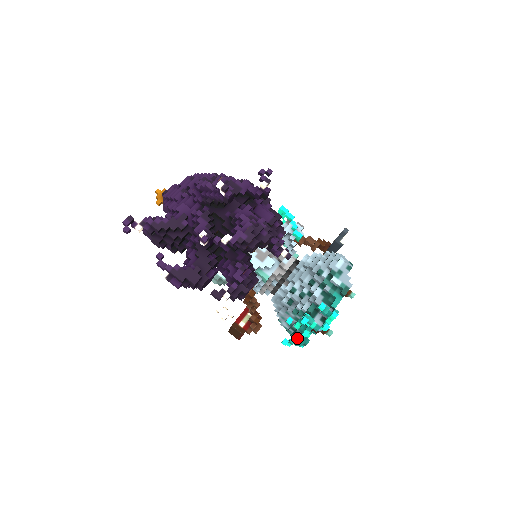
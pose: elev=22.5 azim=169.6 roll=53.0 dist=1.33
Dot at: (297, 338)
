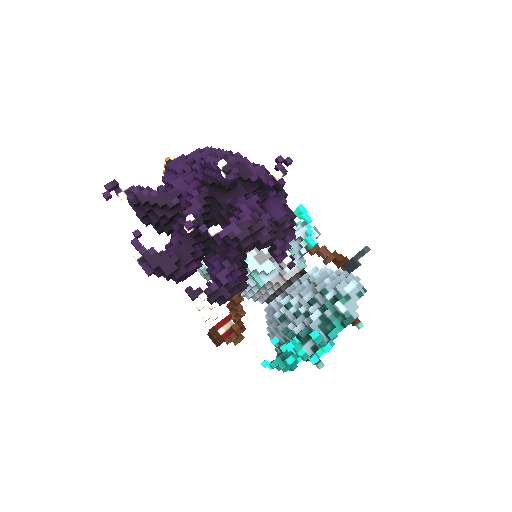
Dot at: (280, 362)
